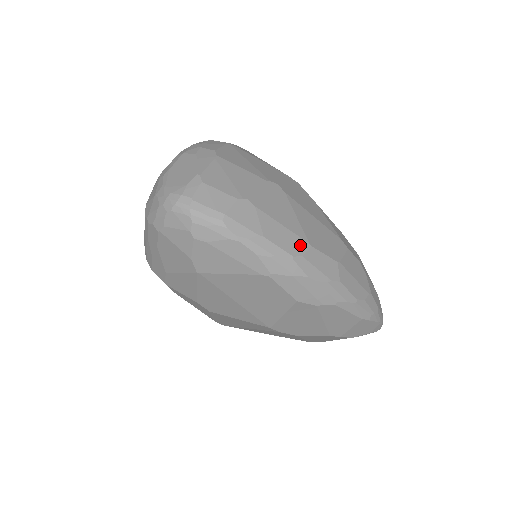
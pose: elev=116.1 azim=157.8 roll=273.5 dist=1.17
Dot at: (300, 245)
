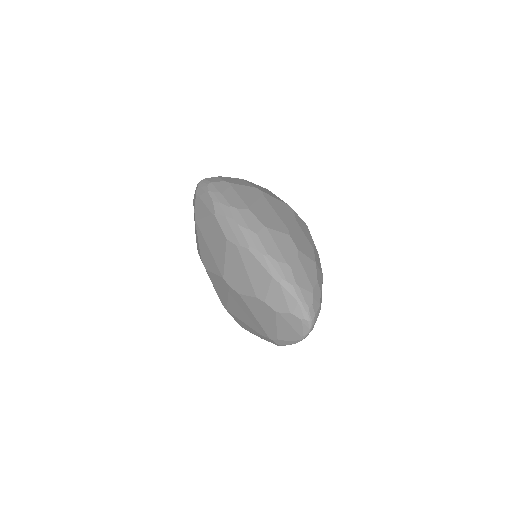
Dot at: (241, 205)
